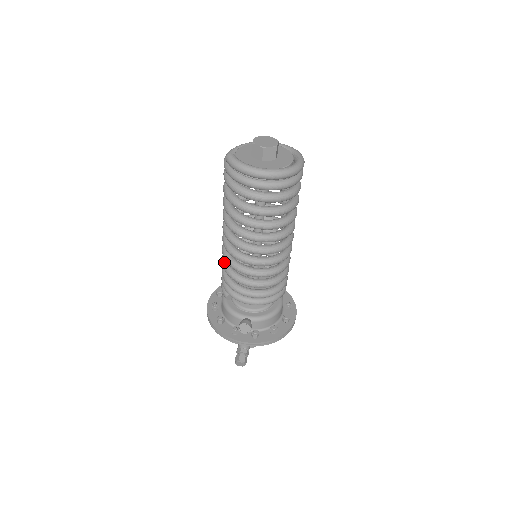
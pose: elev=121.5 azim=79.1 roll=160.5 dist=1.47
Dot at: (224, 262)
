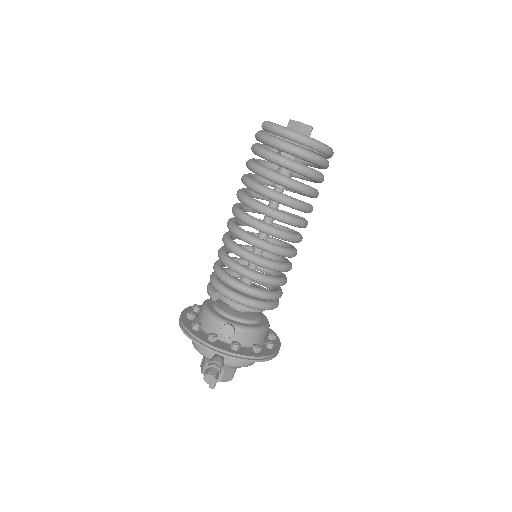
Dot at: (222, 251)
